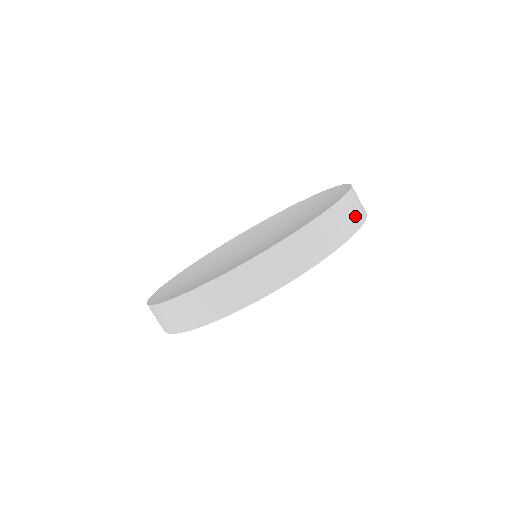
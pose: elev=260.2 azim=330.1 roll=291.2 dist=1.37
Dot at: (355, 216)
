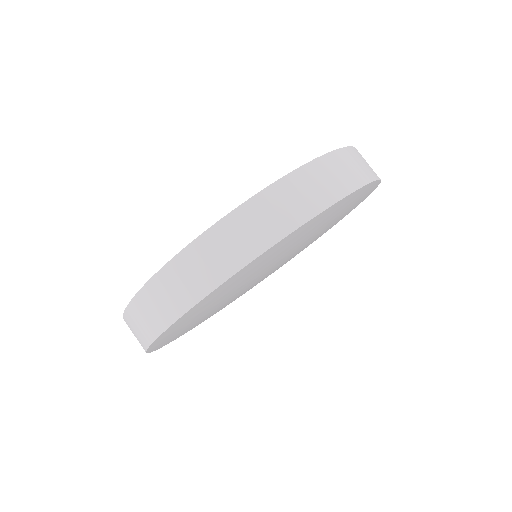
Dot at: occluded
